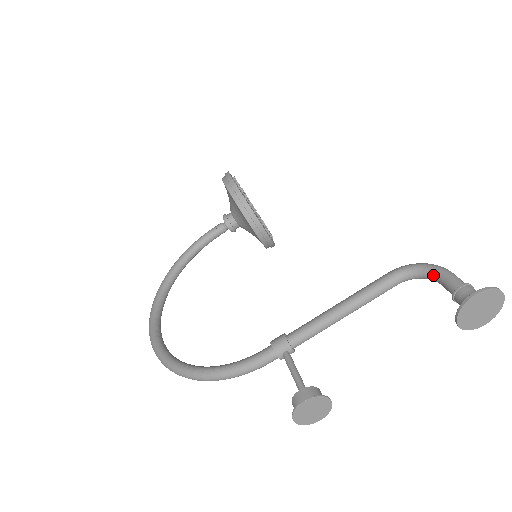
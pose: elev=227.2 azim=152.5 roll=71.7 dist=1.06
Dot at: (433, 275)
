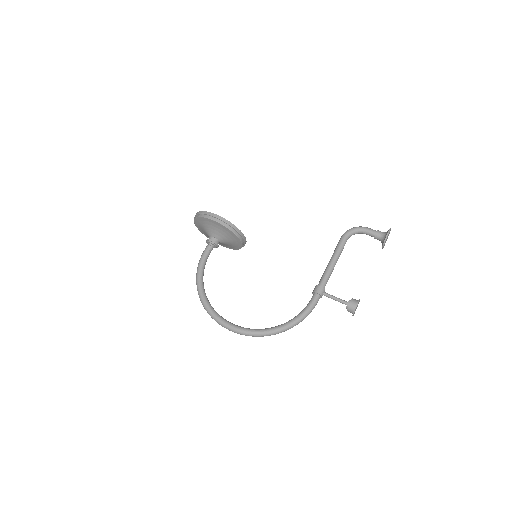
Dot at: (361, 231)
